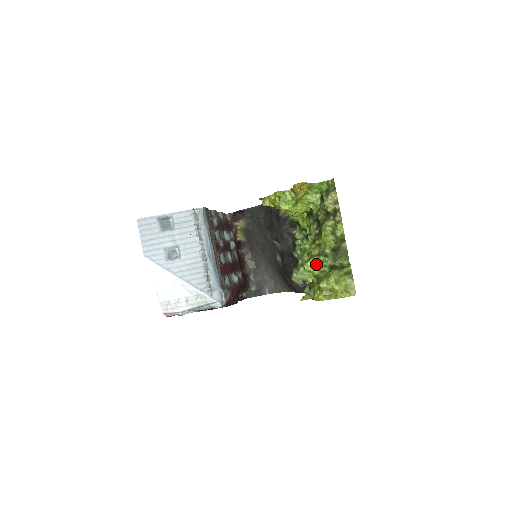
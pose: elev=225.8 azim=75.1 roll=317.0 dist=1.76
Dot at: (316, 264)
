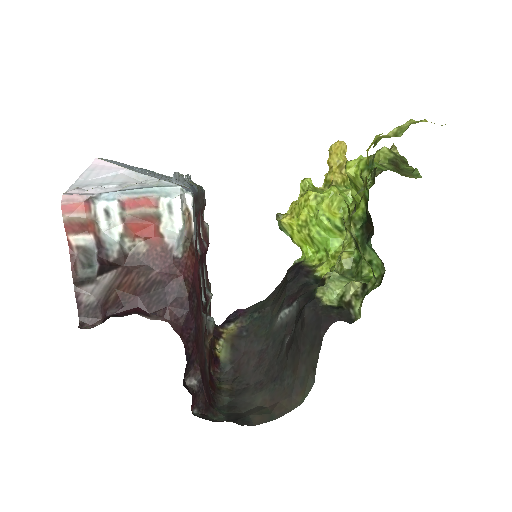
Dot at: occluded
